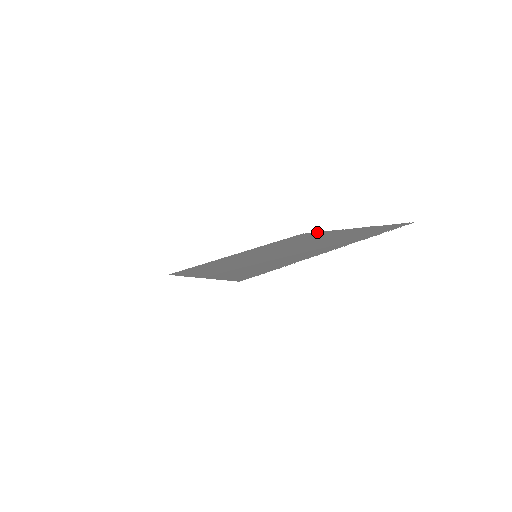
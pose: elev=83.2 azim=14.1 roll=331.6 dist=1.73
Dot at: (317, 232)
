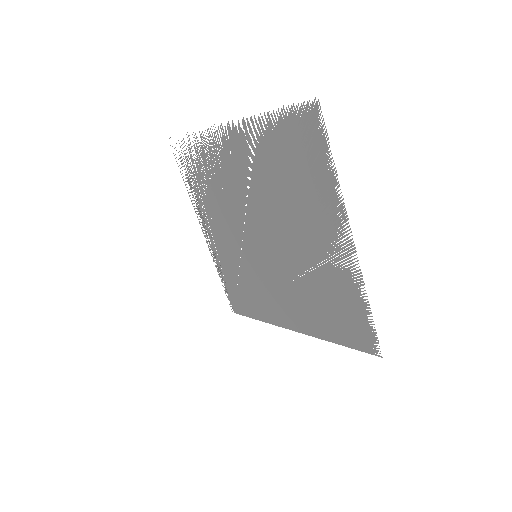
Dot at: (367, 314)
